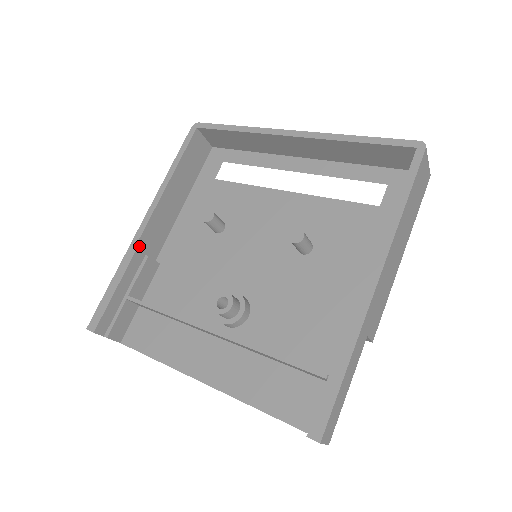
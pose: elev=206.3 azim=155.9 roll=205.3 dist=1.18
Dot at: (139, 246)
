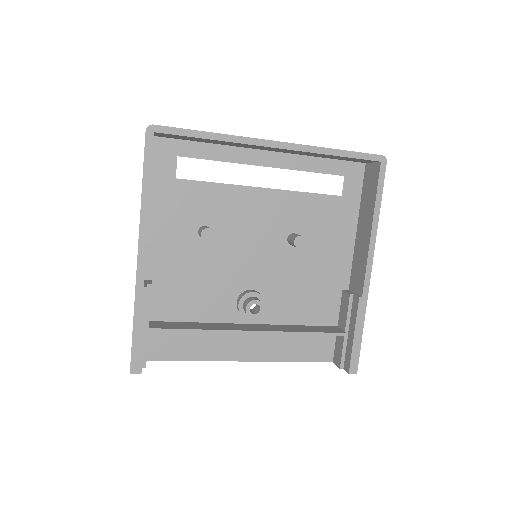
Dot at: occluded
